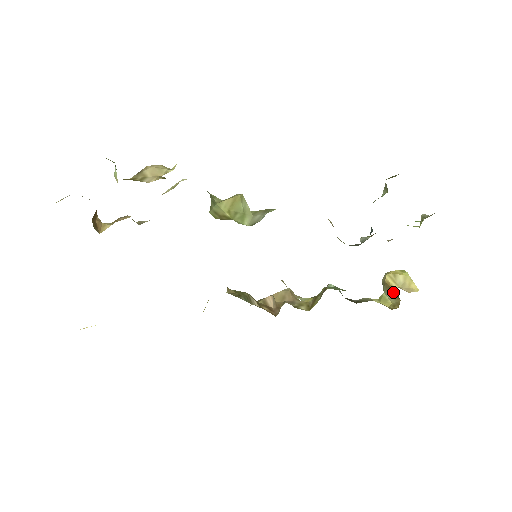
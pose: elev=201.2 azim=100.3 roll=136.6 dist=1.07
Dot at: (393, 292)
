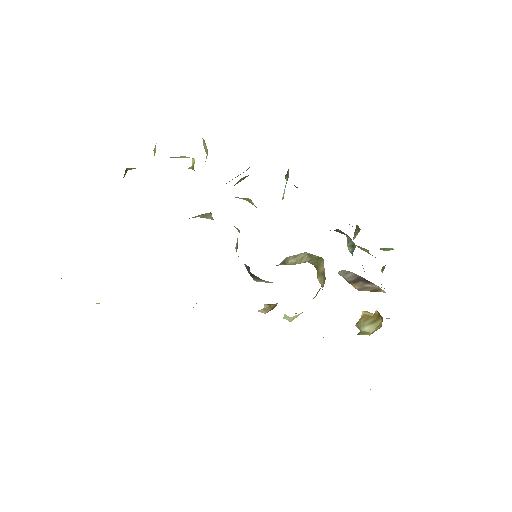
Dot at: (372, 319)
